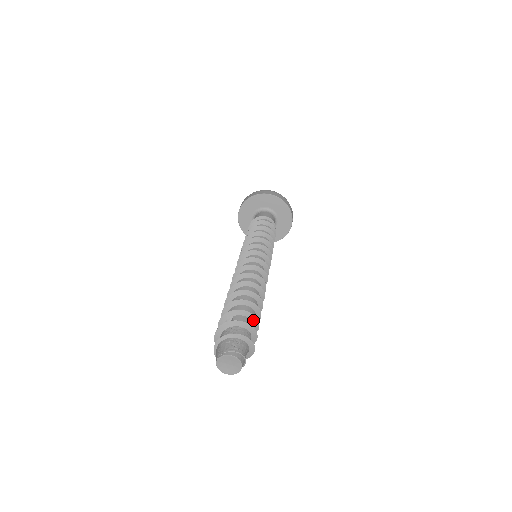
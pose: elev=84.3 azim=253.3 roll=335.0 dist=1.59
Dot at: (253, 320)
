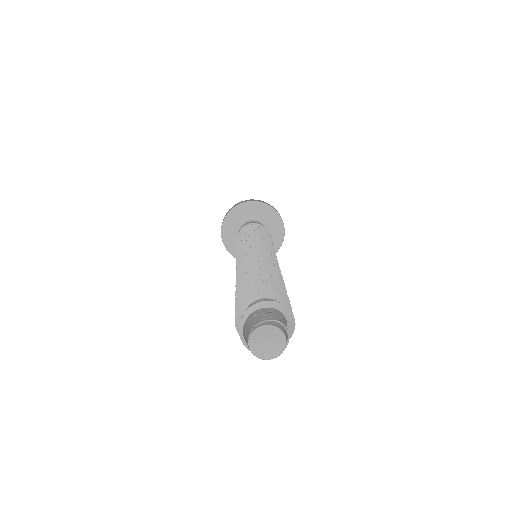
Dot at: occluded
